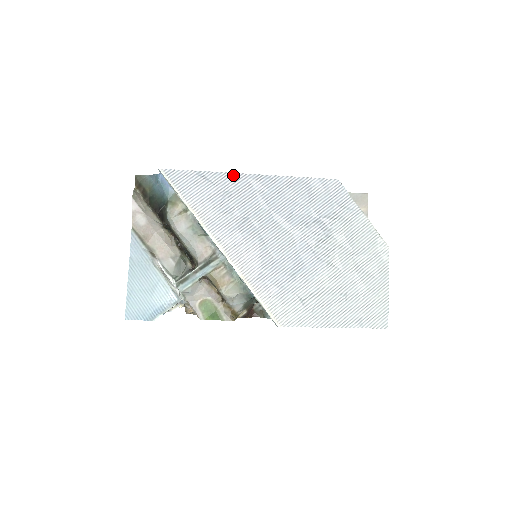
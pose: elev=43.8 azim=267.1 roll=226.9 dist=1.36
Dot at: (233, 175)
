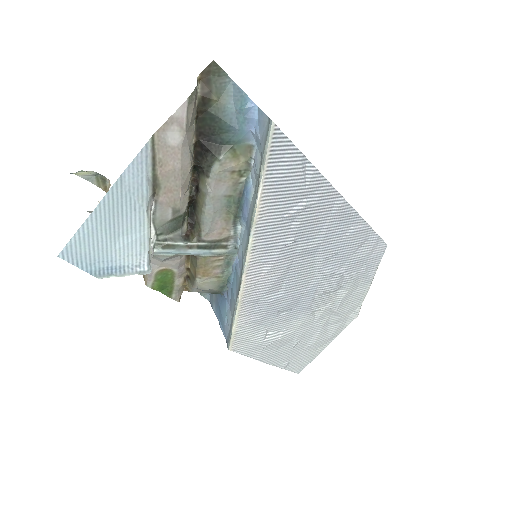
Dot at: (329, 187)
